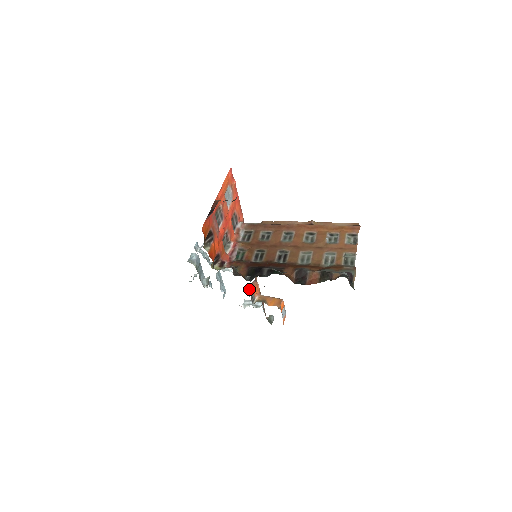
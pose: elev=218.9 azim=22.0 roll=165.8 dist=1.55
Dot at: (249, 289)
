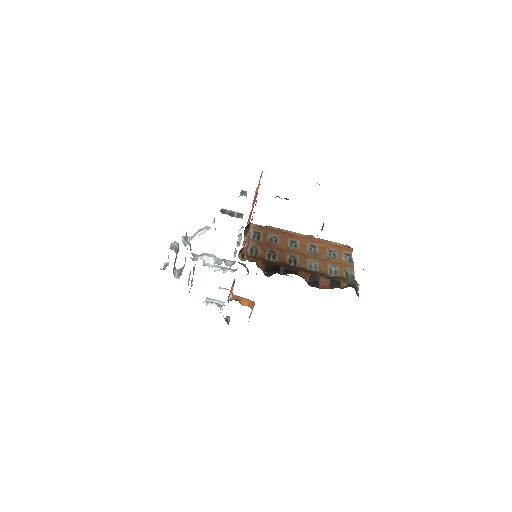
Dot at: (220, 287)
